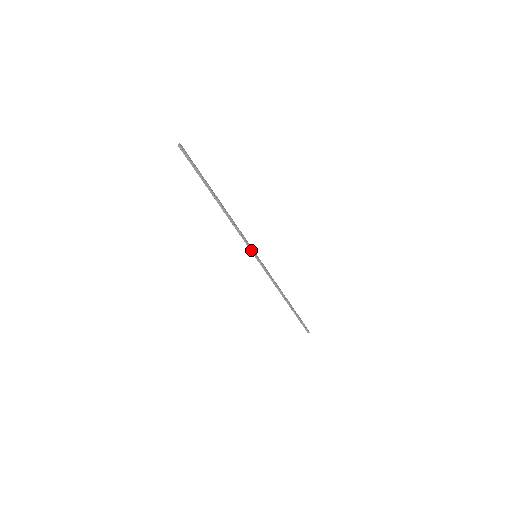
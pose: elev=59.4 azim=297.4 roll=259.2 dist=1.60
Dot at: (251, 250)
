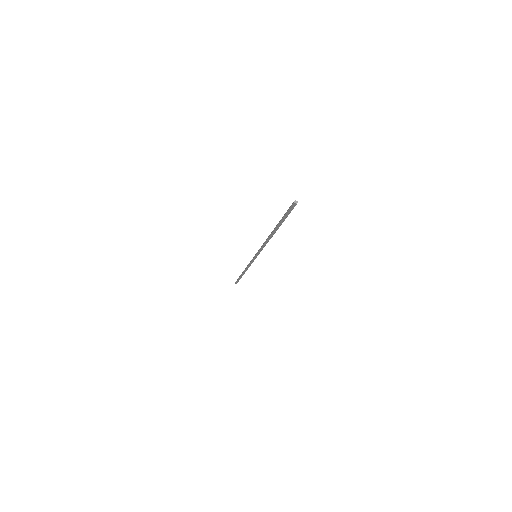
Dot at: (257, 254)
